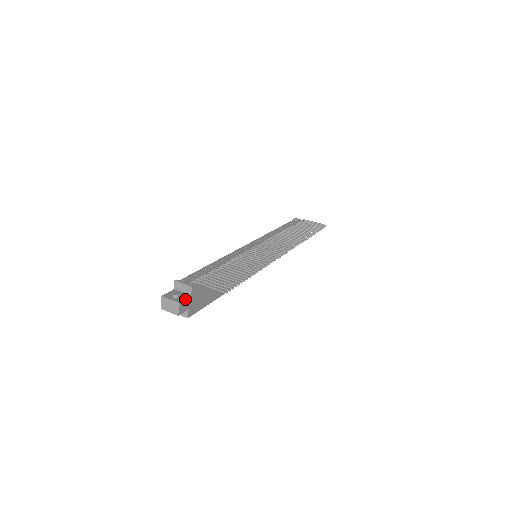
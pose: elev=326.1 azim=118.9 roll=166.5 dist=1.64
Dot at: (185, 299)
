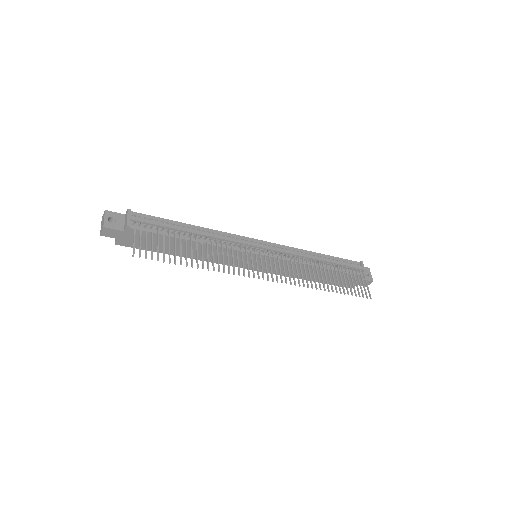
Dot at: (114, 229)
